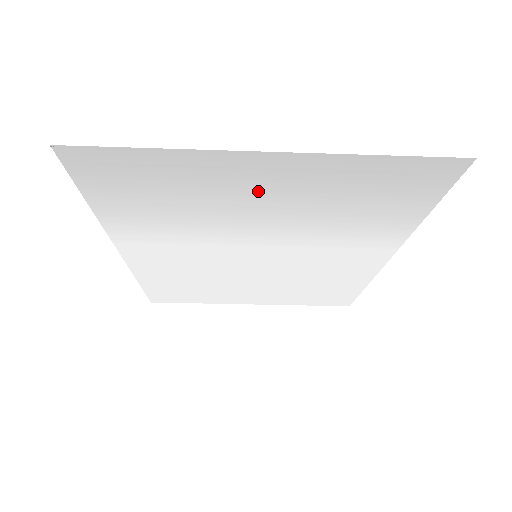
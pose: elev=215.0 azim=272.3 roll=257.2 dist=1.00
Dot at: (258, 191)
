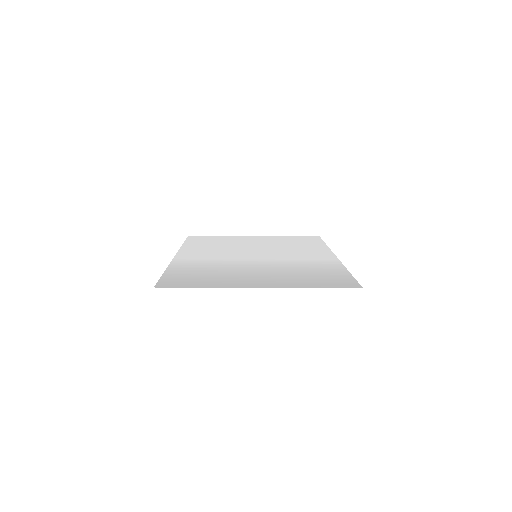
Dot at: (256, 277)
